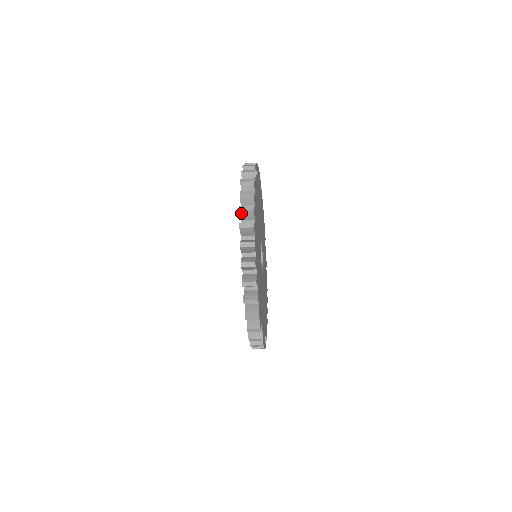
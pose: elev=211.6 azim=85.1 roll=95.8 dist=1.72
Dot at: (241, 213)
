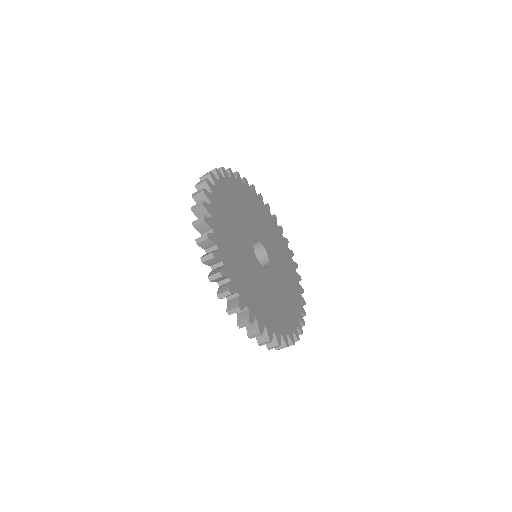
Dot at: (200, 245)
